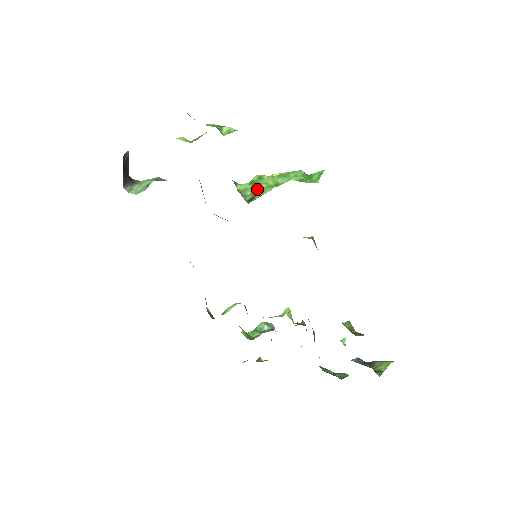
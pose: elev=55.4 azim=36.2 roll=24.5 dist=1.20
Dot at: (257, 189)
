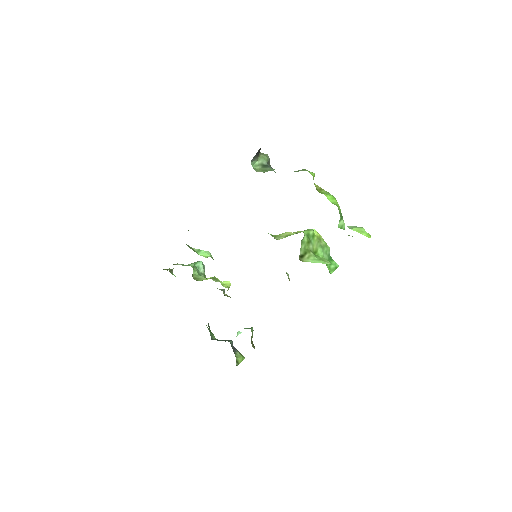
Dot at: (308, 248)
